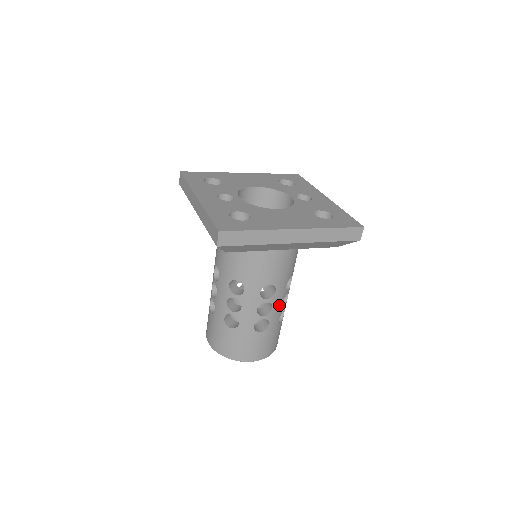
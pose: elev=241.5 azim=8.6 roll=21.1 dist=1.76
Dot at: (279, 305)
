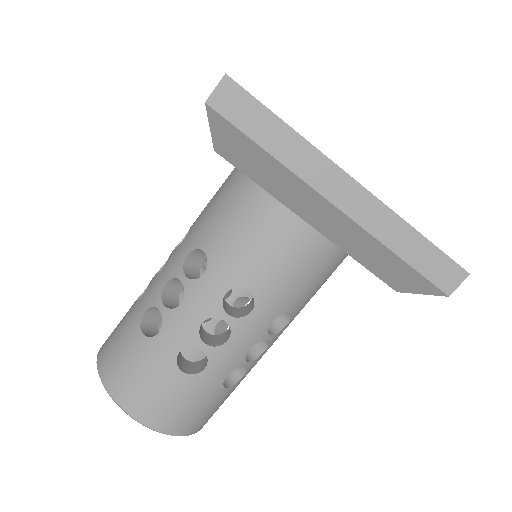
Dot at: (242, 346)
